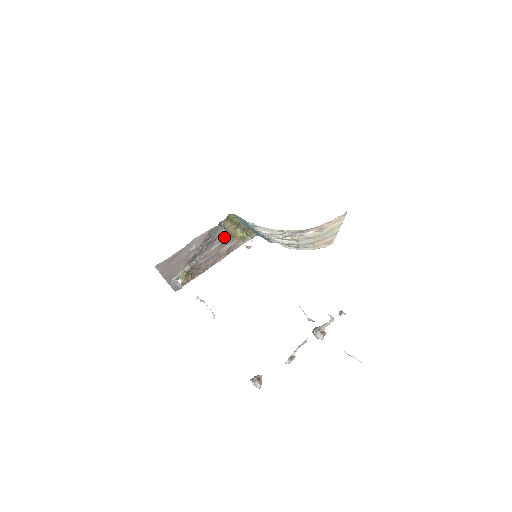
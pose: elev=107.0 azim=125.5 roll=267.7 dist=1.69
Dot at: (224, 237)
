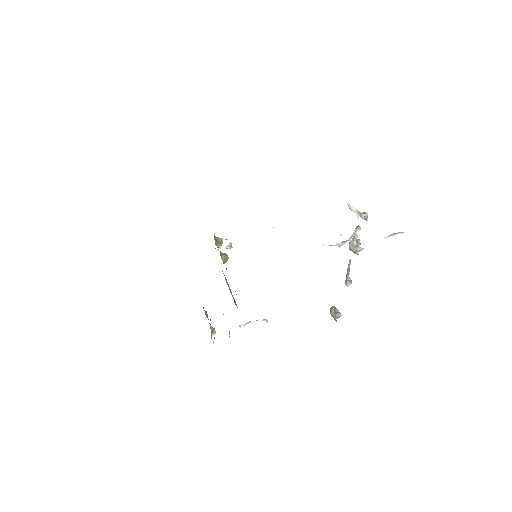
Dot at: occluded
